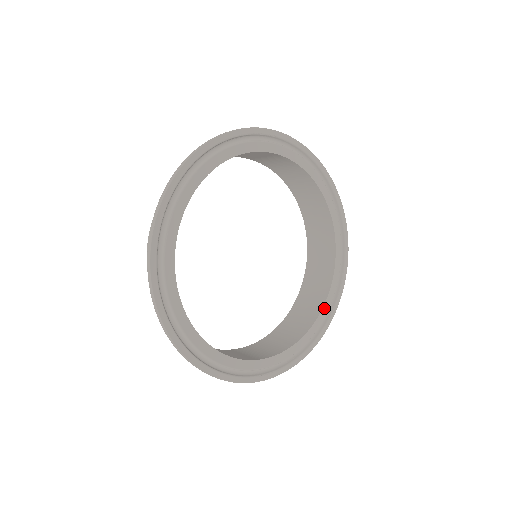
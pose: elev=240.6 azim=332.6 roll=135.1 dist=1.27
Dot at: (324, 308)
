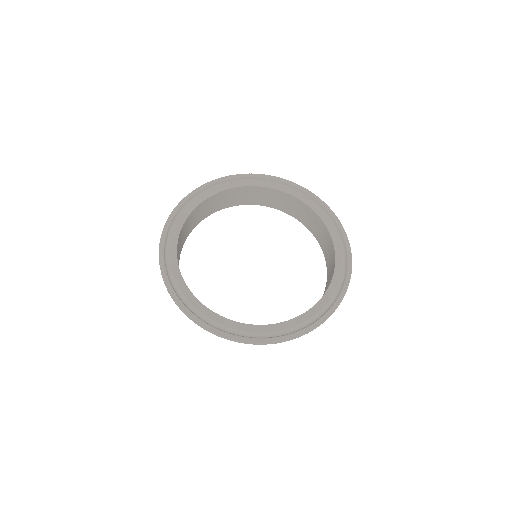
Dot at: (325, 296)
